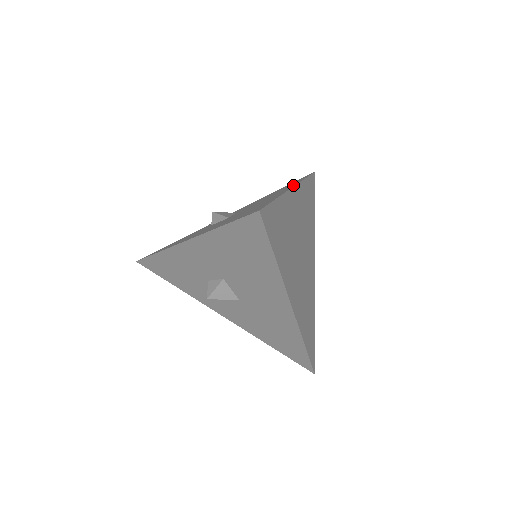
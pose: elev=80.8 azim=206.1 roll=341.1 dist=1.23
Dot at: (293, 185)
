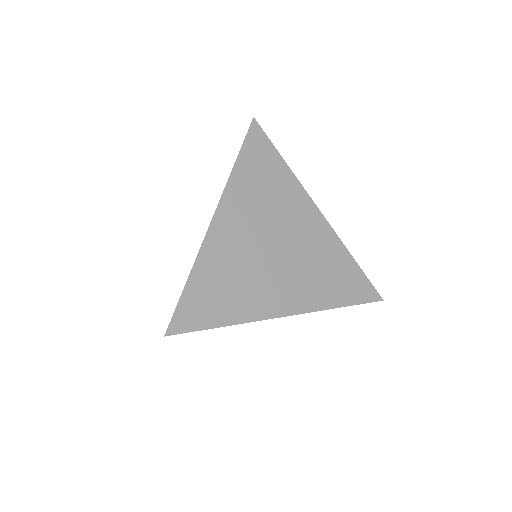
Dot at: (220, 201)
